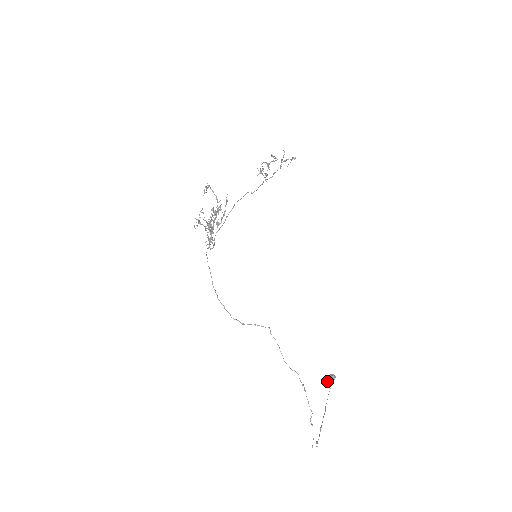
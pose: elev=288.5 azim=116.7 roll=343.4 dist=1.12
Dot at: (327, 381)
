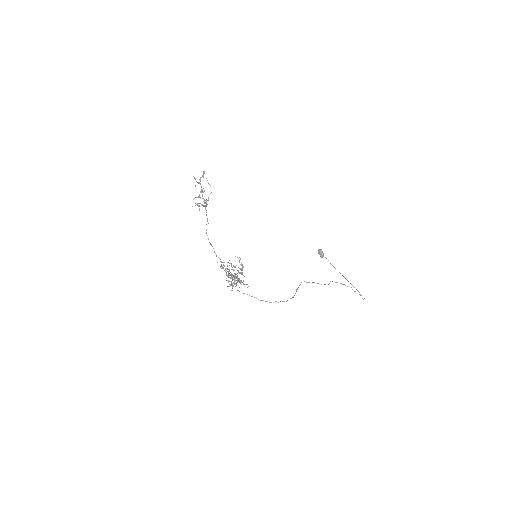
Dot at: (321, 257)
